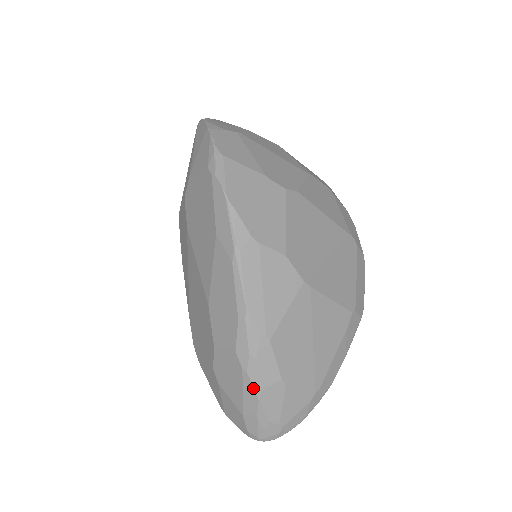
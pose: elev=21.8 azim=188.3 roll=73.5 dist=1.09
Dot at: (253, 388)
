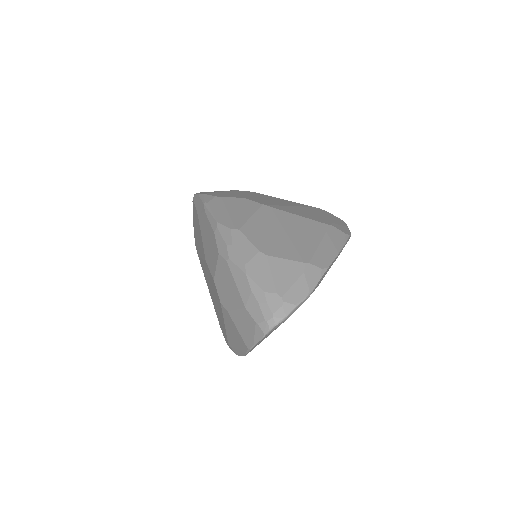
Dot at: (238, 268)
